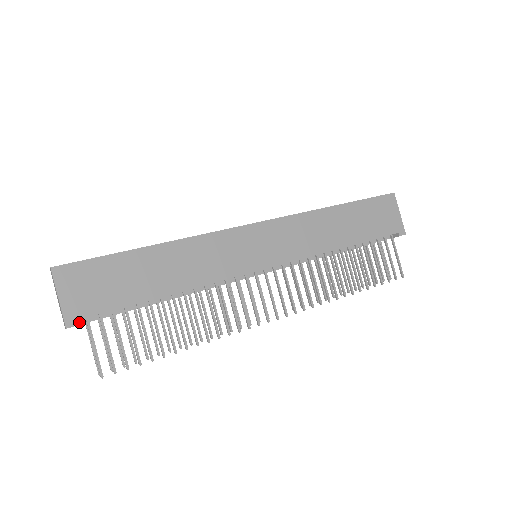
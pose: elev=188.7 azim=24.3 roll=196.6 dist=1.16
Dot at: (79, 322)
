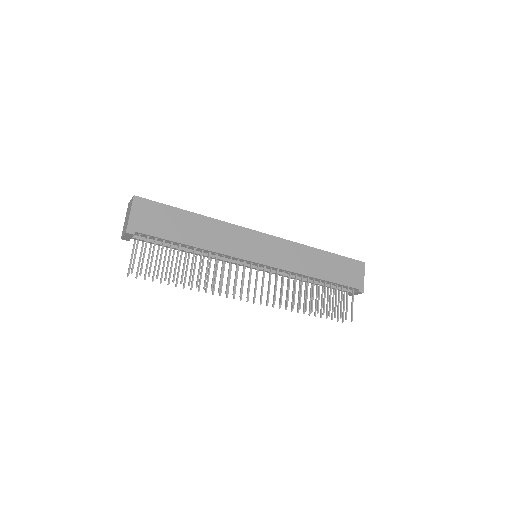
Dot at: (133, 236)
